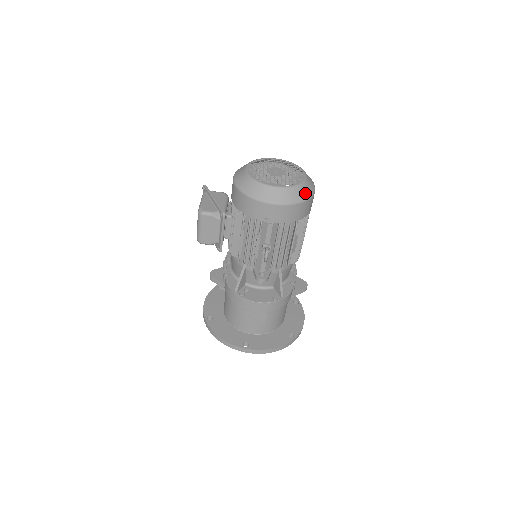
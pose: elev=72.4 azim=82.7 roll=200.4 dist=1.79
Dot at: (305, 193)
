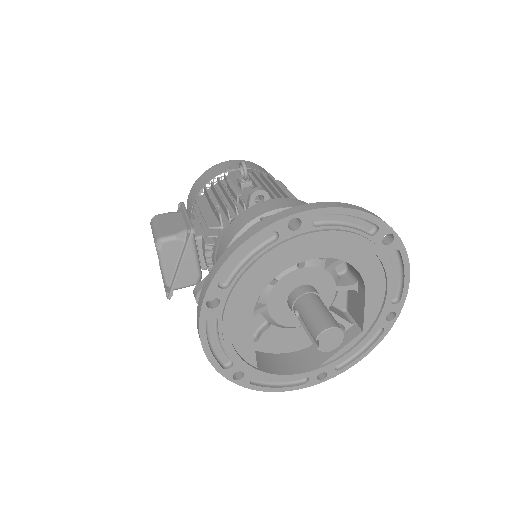
Dot at: occluded
